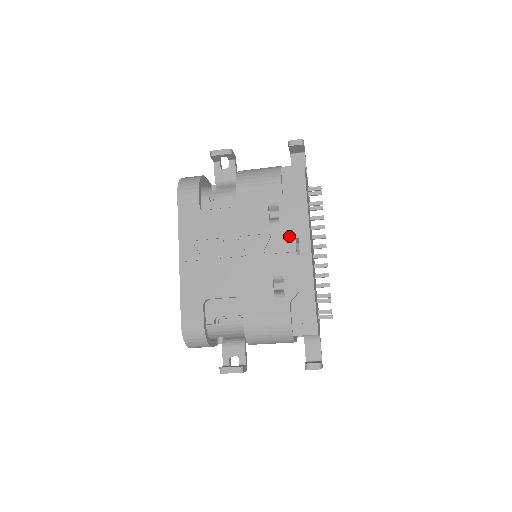
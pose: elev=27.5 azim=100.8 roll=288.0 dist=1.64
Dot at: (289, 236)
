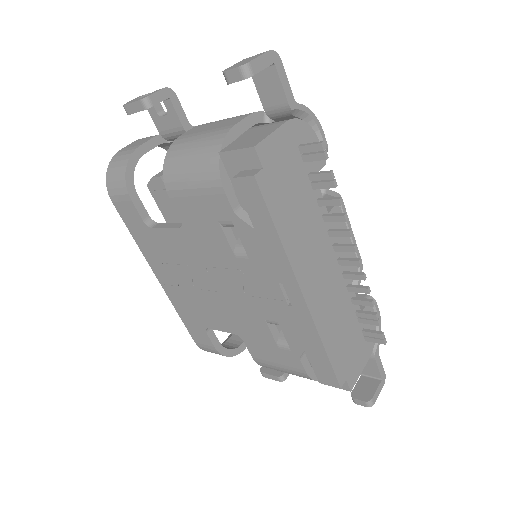
Dot at: (268, 278)
